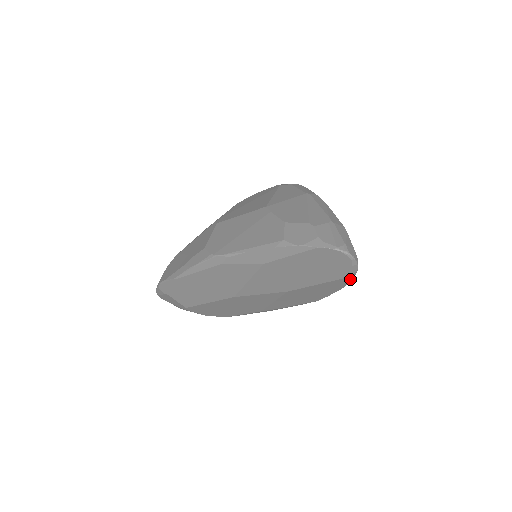
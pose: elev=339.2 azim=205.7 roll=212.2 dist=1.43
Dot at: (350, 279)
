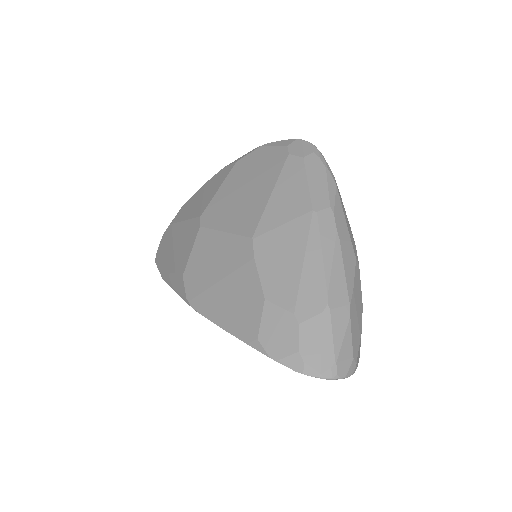
Dot at: occluded
